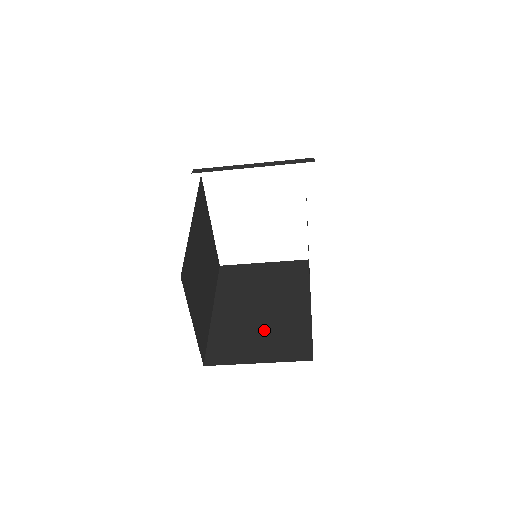
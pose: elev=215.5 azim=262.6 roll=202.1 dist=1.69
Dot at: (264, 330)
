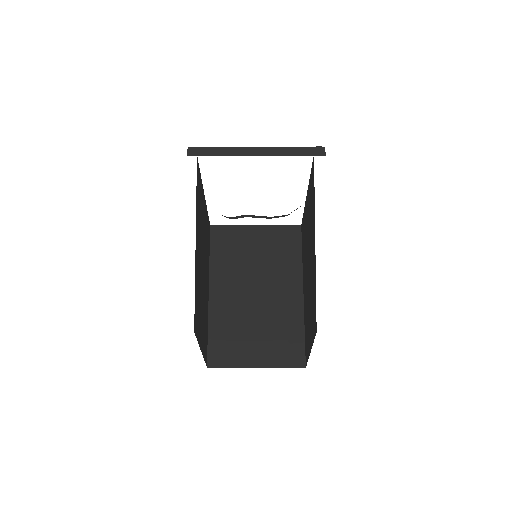
Dot at: (260, 325)
